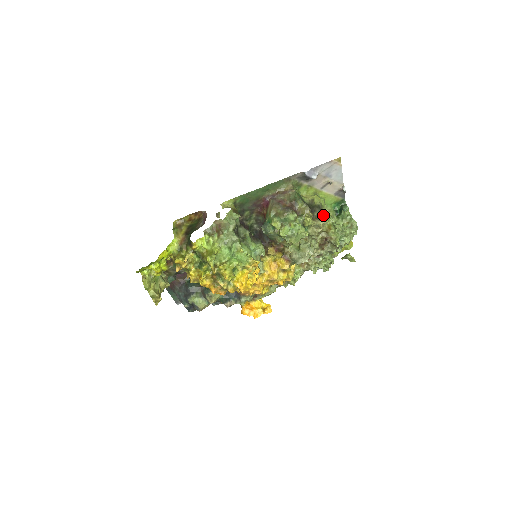
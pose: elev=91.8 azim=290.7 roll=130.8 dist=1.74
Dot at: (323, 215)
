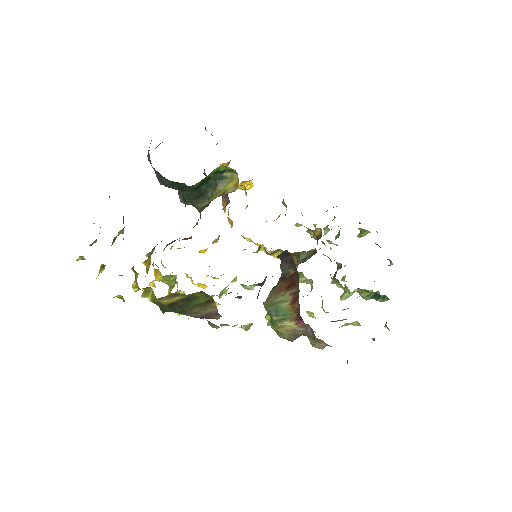
Dot at: occluded
